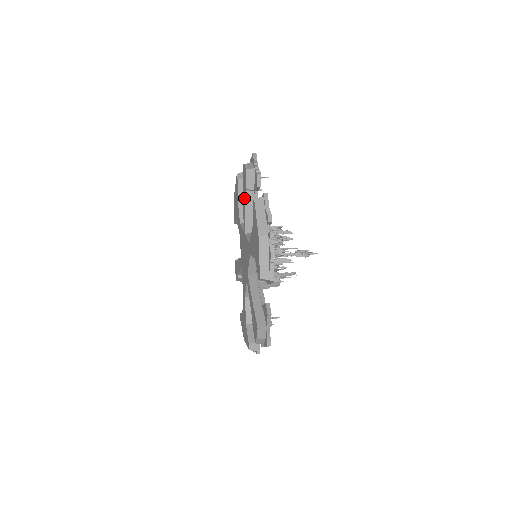
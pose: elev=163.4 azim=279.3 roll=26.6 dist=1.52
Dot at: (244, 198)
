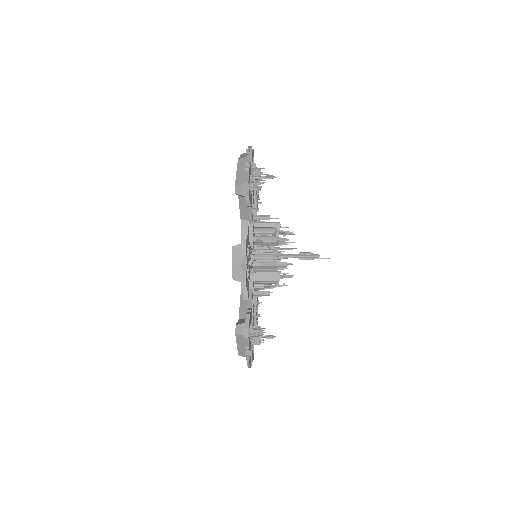
Dot at: occluded
